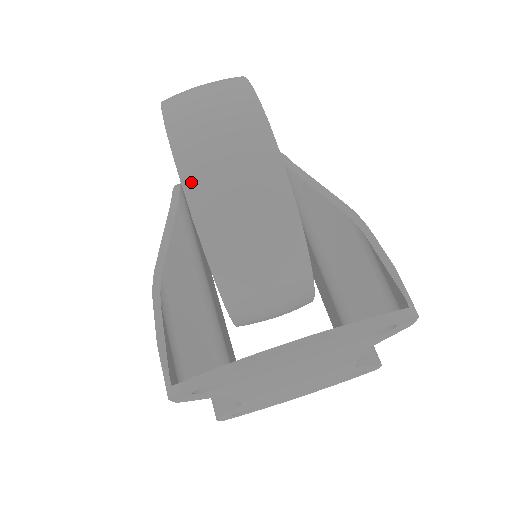
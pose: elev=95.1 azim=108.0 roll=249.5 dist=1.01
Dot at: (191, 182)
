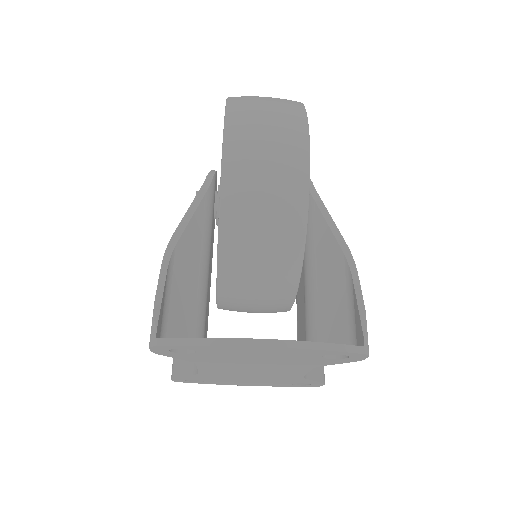
Dot at: (229, 179)
